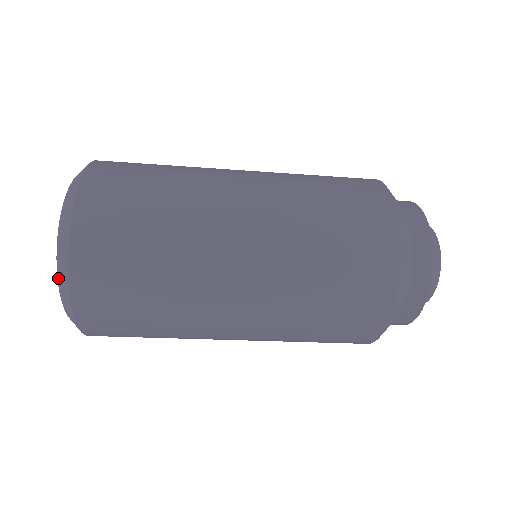
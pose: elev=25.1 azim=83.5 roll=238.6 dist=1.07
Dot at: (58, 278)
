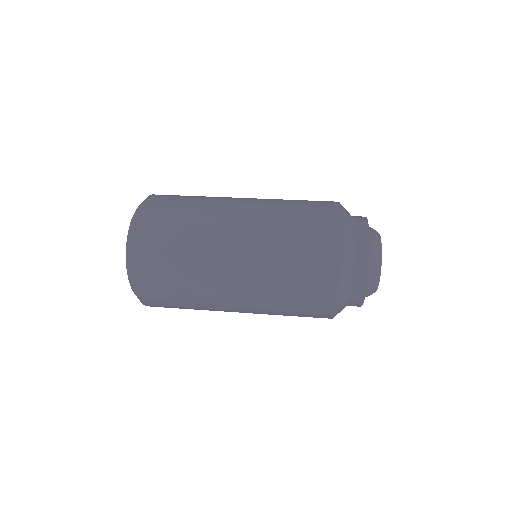
Dot at: occluded
